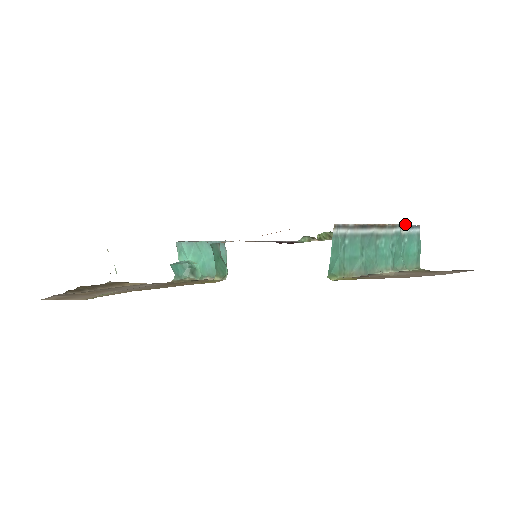
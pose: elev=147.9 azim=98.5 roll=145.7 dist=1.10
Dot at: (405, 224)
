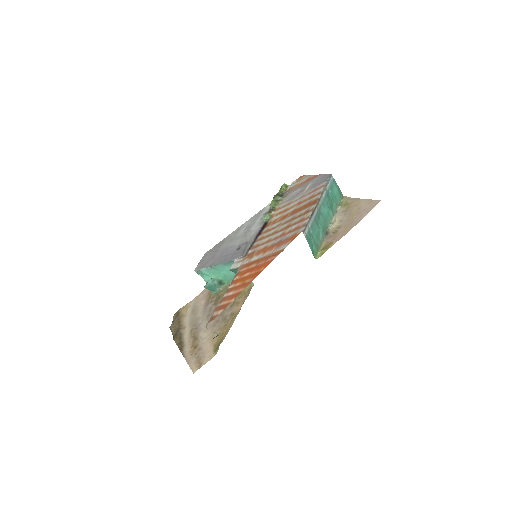
Dot at: (325, 184)
